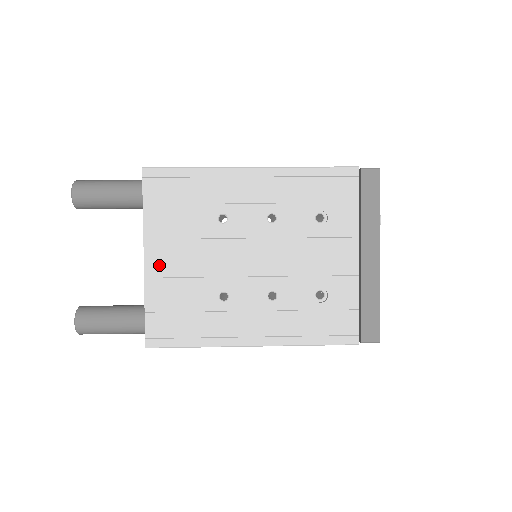
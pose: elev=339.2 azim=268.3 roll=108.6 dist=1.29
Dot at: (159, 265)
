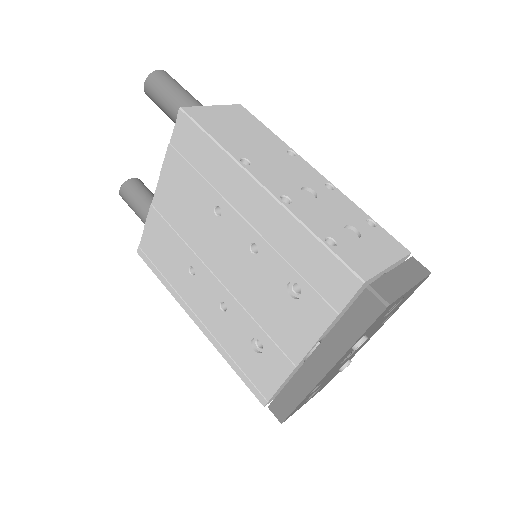
Dot at: (163, 204)
